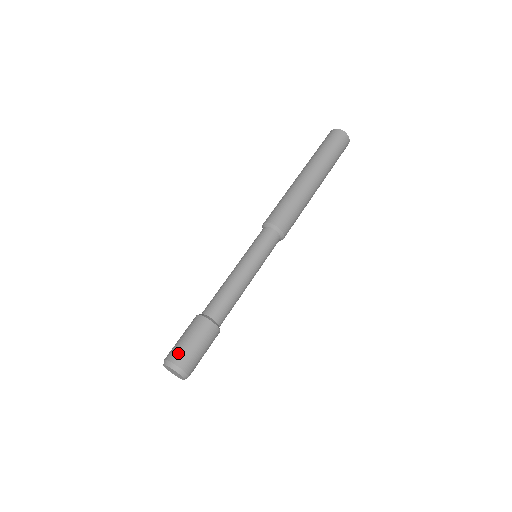
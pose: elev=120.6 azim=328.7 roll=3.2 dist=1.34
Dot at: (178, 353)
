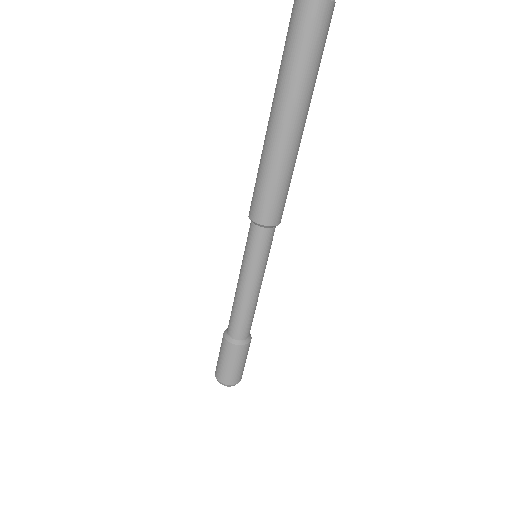
Dot at: (218, 371)
